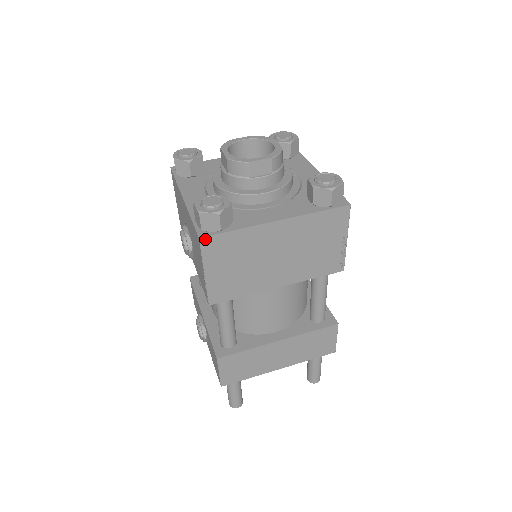
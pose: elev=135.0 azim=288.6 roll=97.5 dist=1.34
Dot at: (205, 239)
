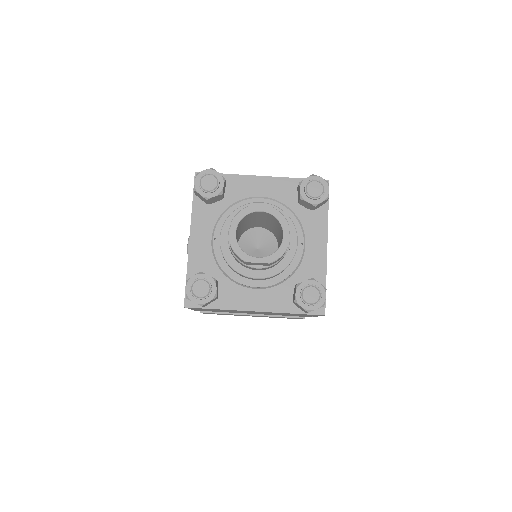
Dot at: (189, 307)
